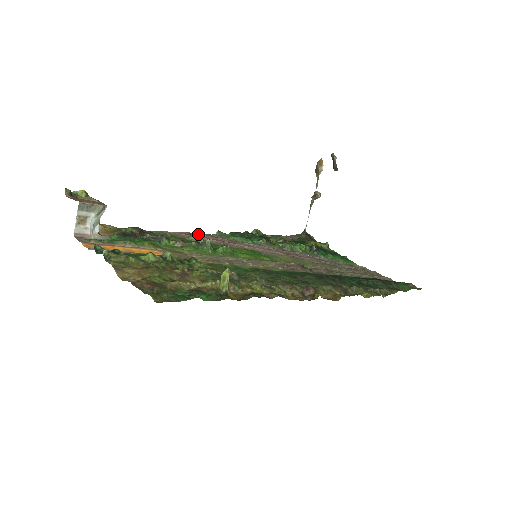
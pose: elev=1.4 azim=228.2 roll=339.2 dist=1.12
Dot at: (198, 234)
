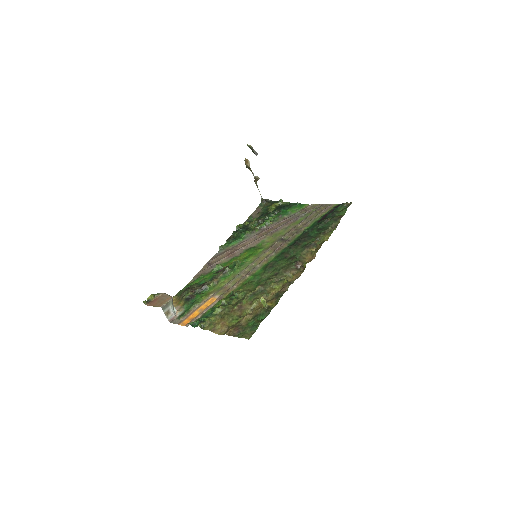
Dot at: (213, 260)
